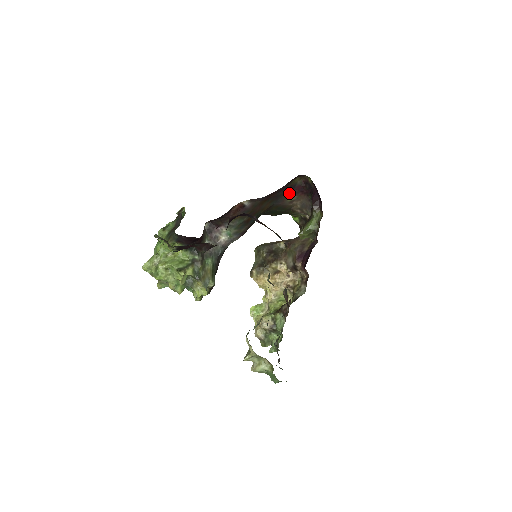
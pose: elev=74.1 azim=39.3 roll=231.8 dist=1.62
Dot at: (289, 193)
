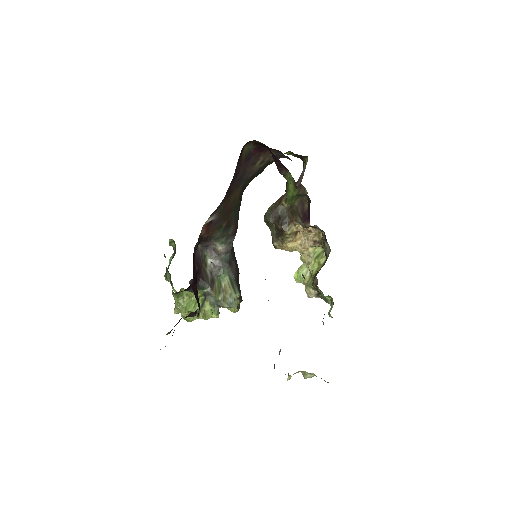
Dot at: (250, 163)
